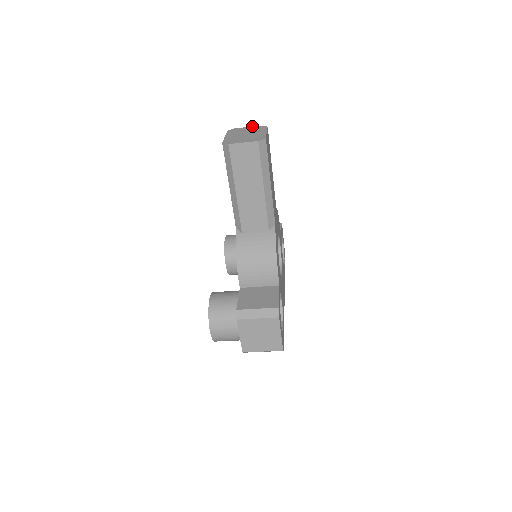
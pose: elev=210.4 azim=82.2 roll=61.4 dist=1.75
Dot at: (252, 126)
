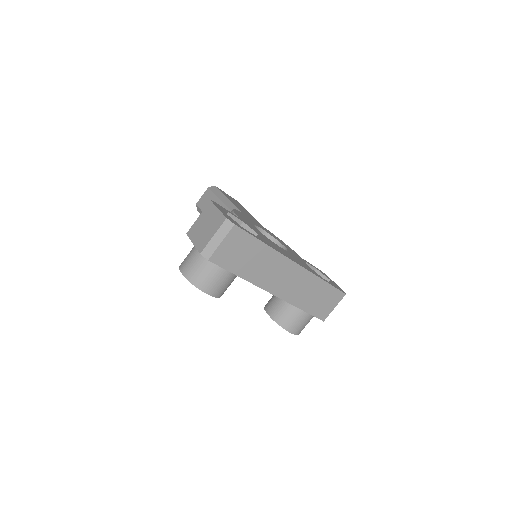
Dot at: occluded
